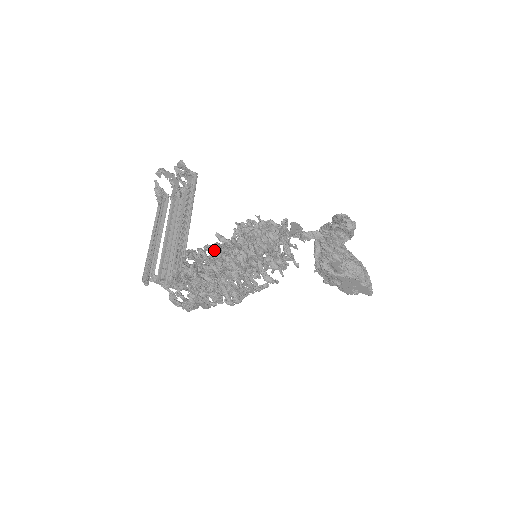
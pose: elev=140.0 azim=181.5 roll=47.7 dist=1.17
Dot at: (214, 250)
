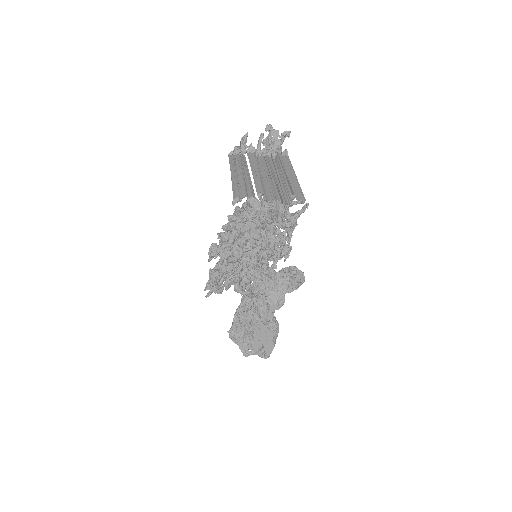
Dot at: occluded
